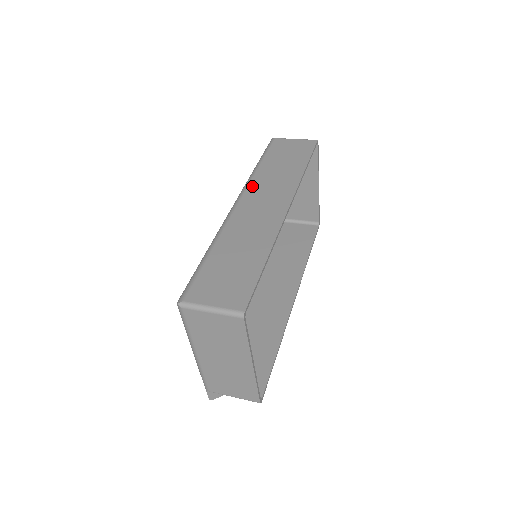
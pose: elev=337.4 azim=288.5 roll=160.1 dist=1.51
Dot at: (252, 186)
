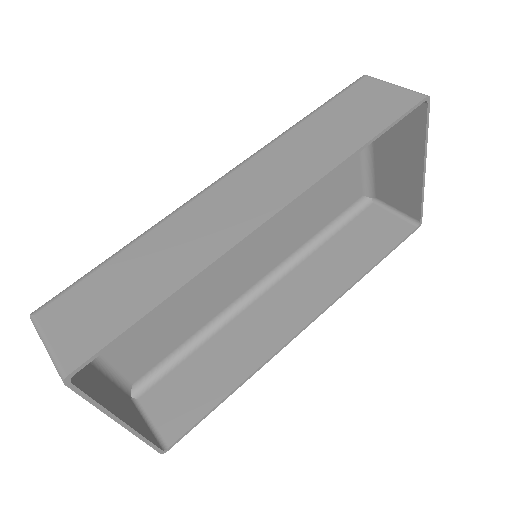
Dot at: (260, 157)
